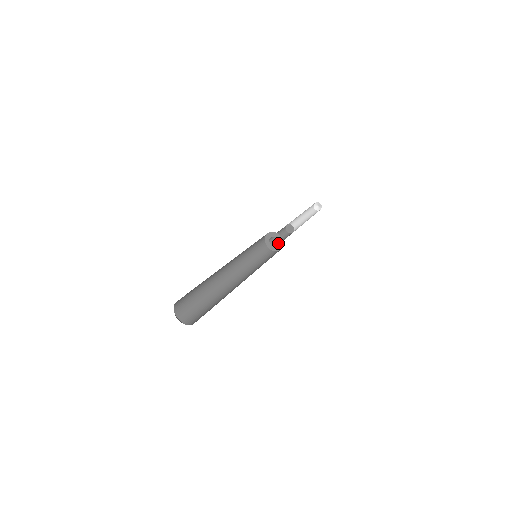
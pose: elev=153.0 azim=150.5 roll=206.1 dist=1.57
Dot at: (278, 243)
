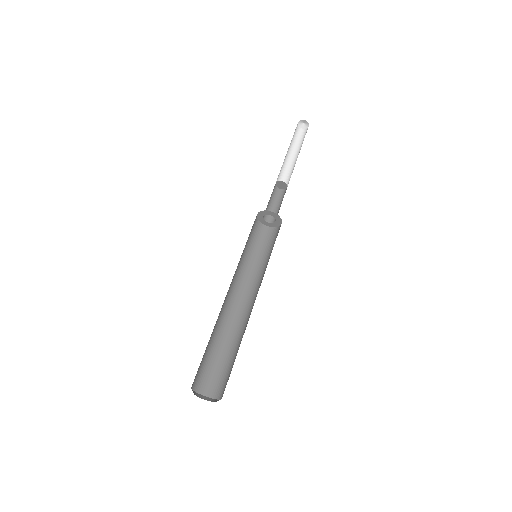
Dot at: occluded
